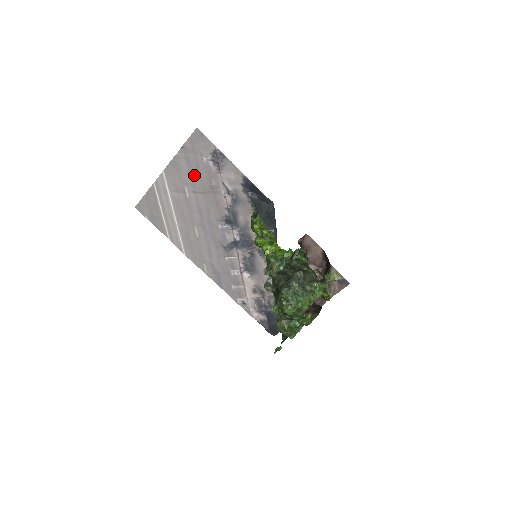
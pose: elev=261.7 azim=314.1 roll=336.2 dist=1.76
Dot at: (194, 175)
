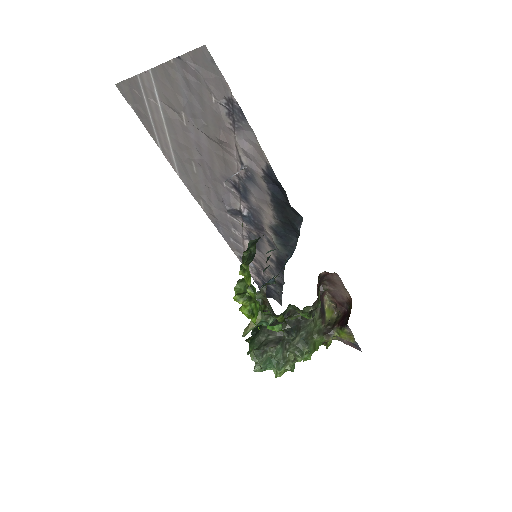
Dot at: (195, 107)
